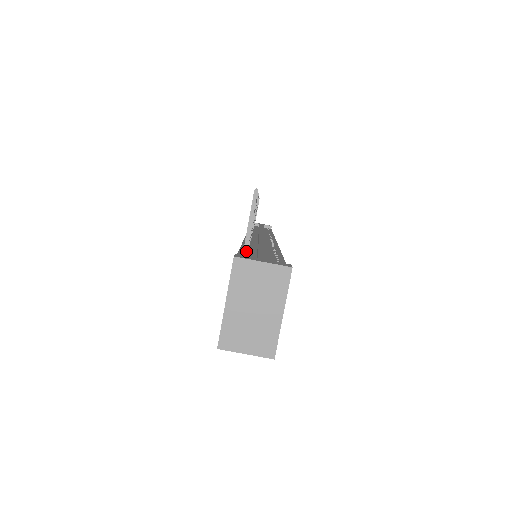
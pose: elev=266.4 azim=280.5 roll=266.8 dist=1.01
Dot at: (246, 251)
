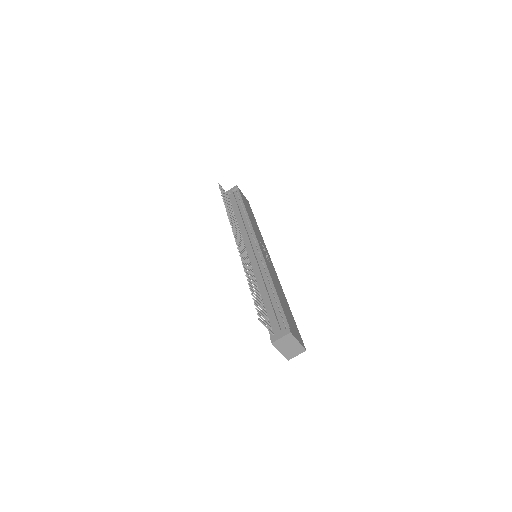
Dot at: (271, 332)
